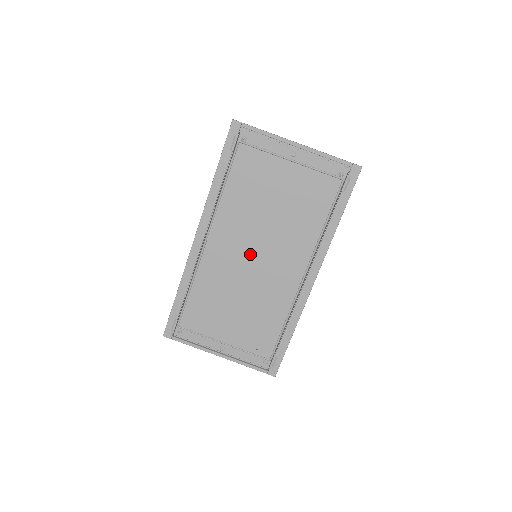
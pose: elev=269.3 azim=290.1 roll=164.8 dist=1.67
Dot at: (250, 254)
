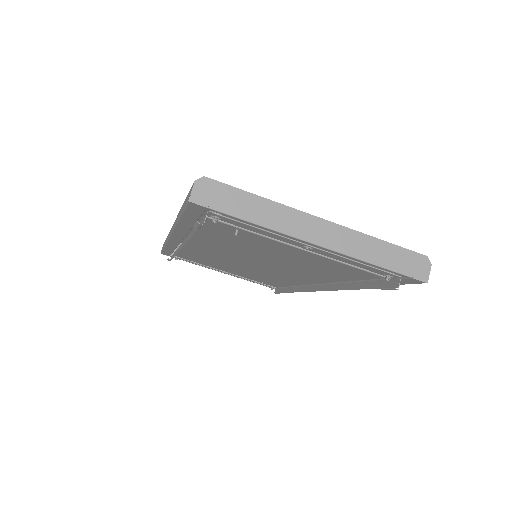
Dot at: (246, 261)
